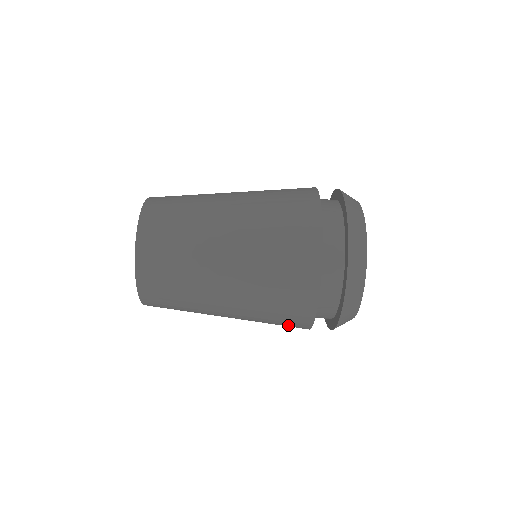
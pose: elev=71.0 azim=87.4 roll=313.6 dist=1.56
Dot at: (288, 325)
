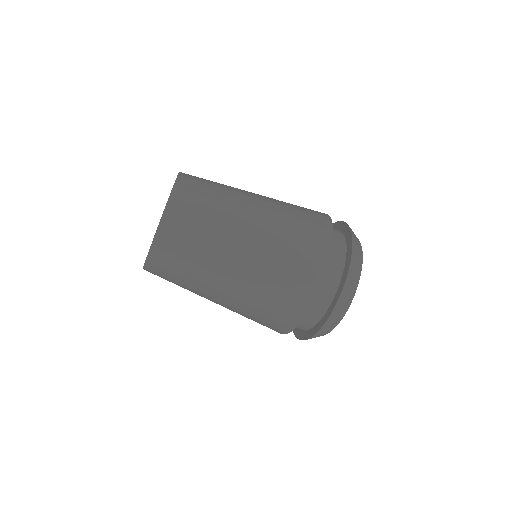
Dot at: (270, 324)
